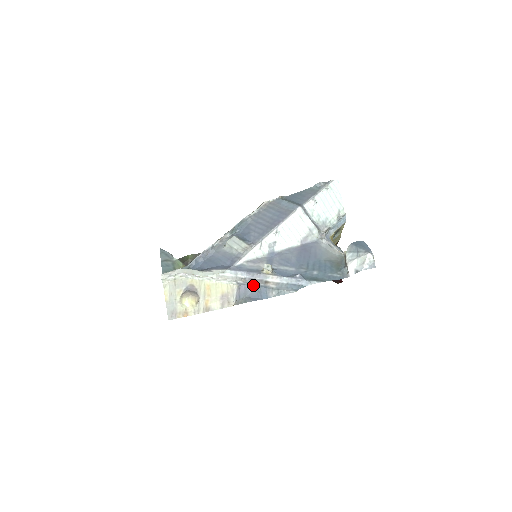
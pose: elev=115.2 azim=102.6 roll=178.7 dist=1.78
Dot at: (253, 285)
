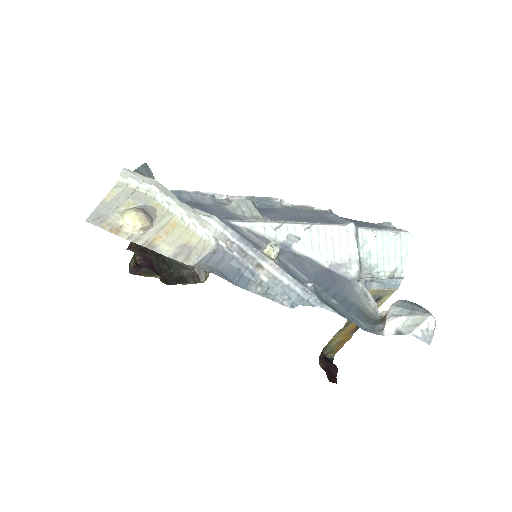
Dot at: (237, 260)
